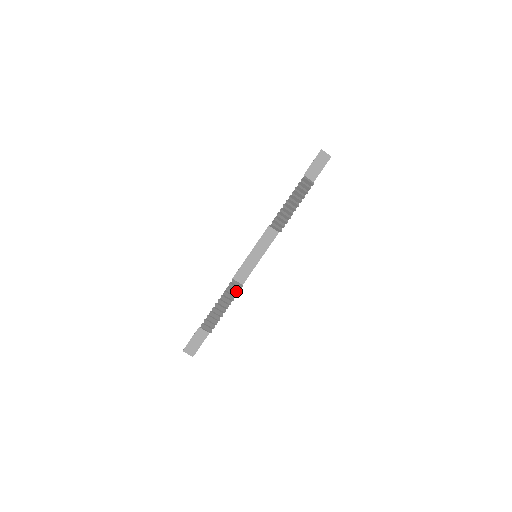
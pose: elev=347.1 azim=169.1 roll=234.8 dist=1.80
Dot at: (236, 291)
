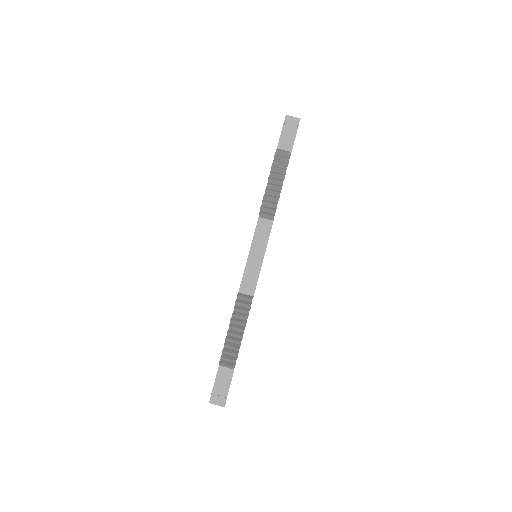
Dot at: (247, 305)
